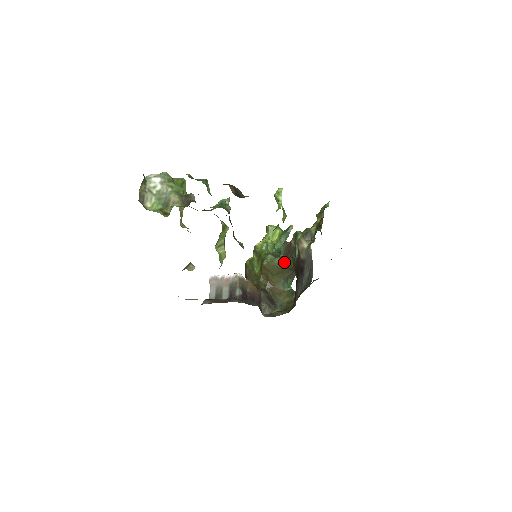
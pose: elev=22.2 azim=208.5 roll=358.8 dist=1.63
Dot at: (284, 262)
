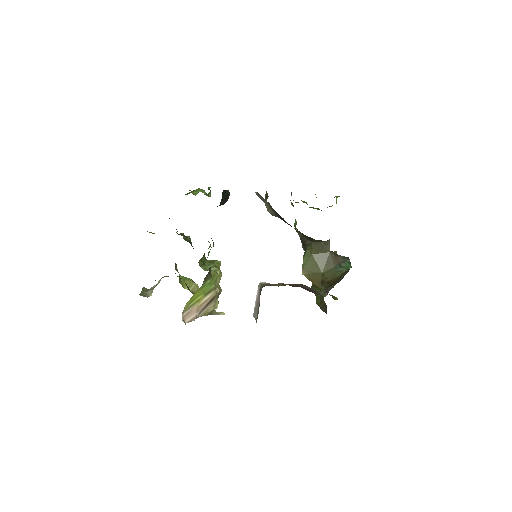
Dot at: (307, 251)
